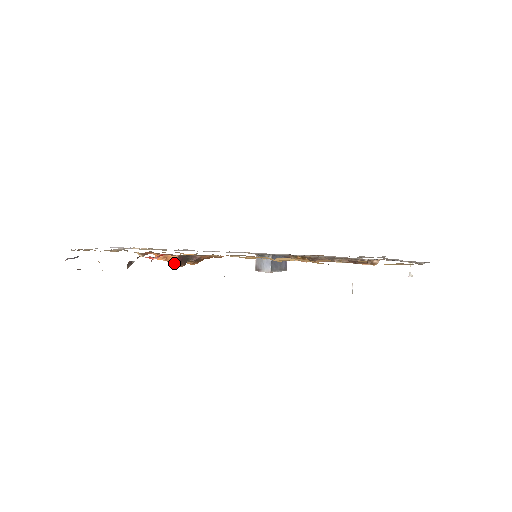
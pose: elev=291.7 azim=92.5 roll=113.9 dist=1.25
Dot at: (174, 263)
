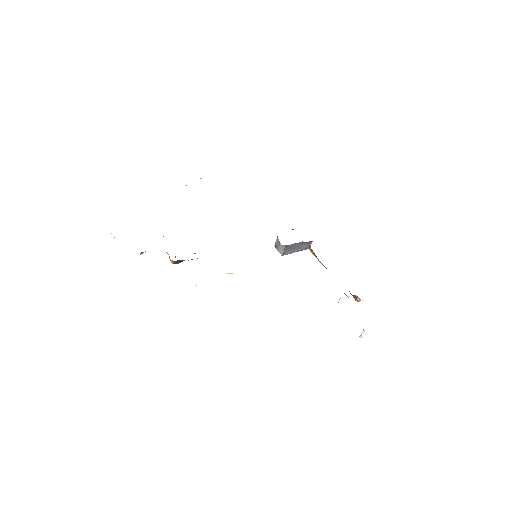
Dot at: (171, 262)
